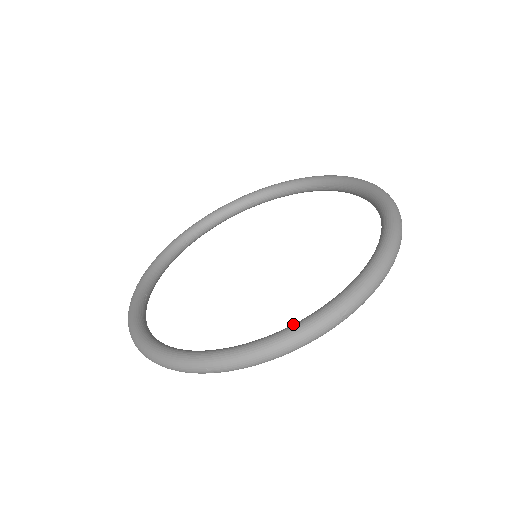
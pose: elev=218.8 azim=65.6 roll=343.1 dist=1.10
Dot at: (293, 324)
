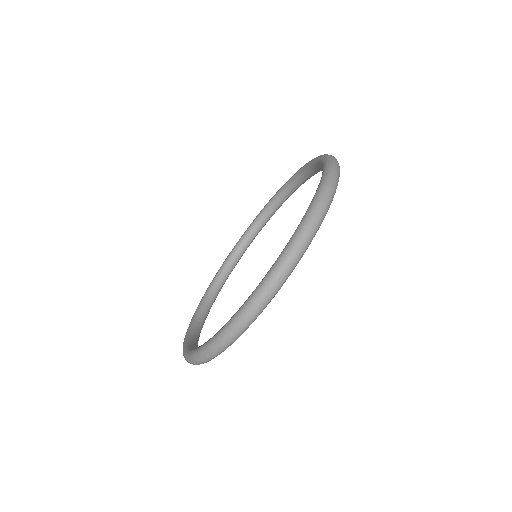
Dot at: (247, 299)
